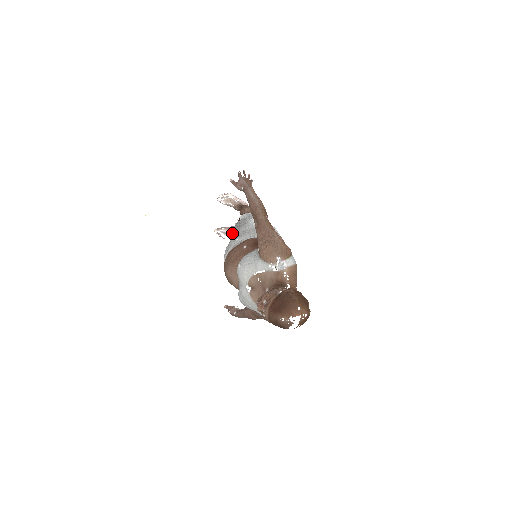
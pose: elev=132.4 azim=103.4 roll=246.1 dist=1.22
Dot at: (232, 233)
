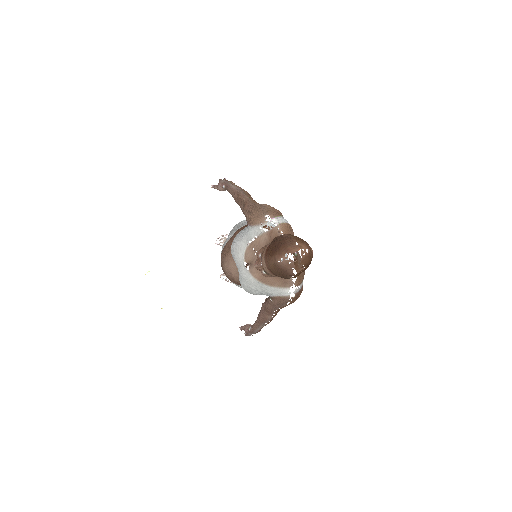
Dot at: occluded
